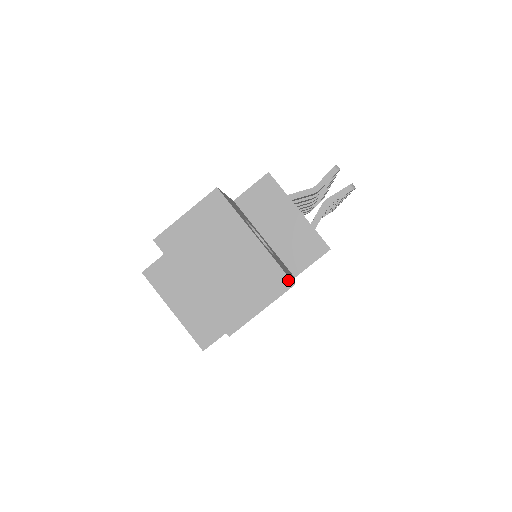
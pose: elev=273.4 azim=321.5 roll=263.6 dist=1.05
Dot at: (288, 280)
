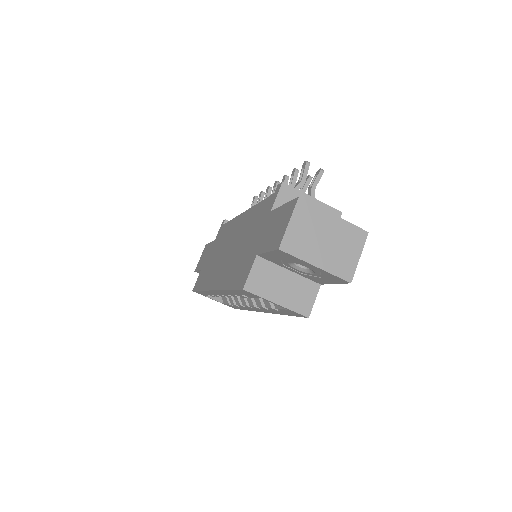
Dot at: (364, 231)
